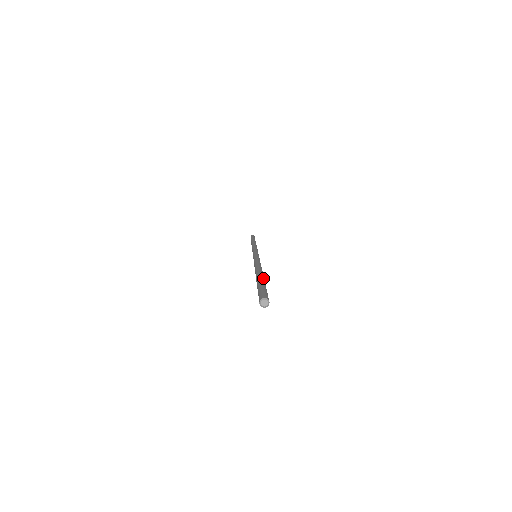
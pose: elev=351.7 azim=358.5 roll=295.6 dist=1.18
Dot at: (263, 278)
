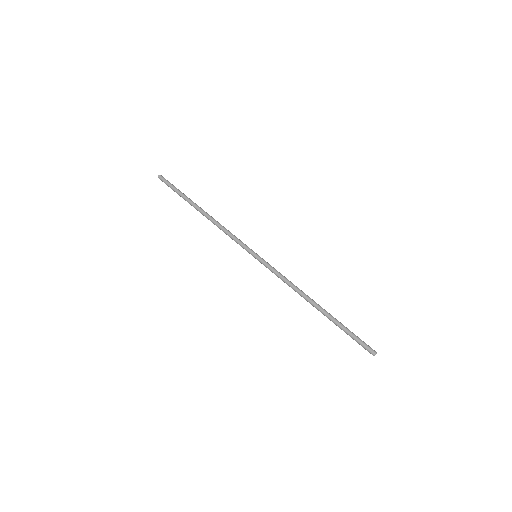
Dot at: (335, 318)
